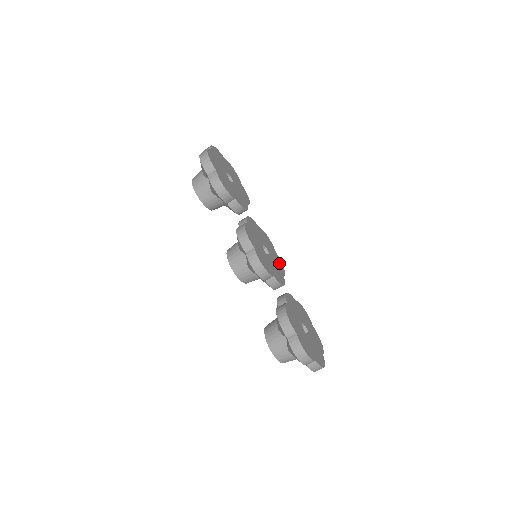
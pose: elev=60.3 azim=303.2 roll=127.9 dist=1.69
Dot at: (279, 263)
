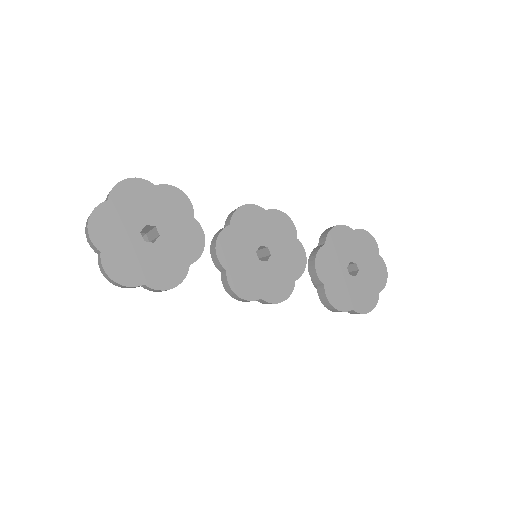
Dot at: (280, 224)
